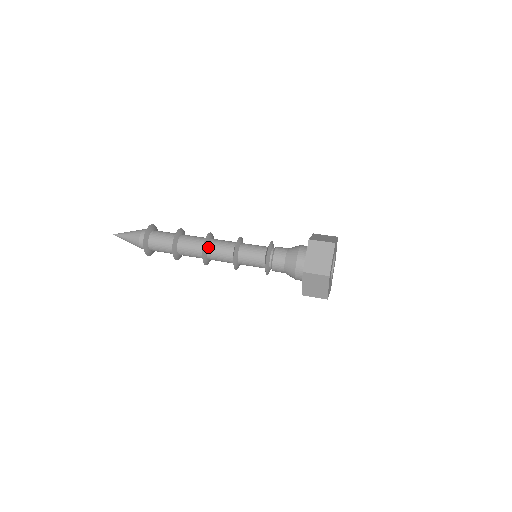
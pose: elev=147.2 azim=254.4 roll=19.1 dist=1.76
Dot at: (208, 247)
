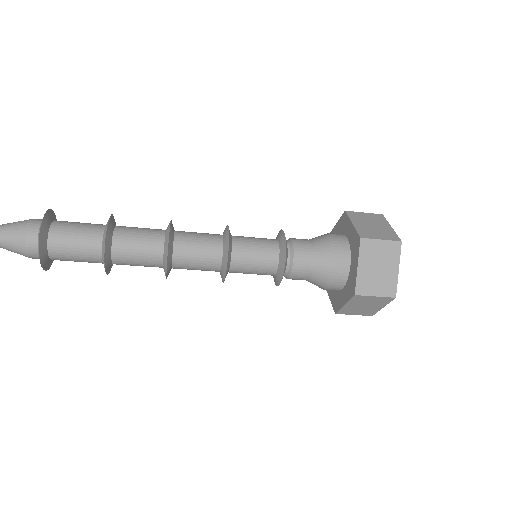
Dot at: (175, 234)
